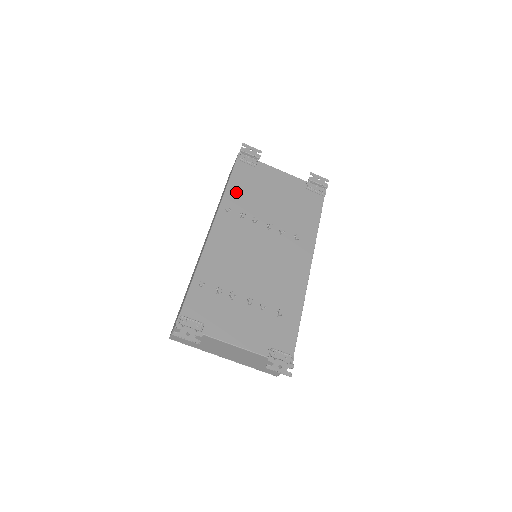
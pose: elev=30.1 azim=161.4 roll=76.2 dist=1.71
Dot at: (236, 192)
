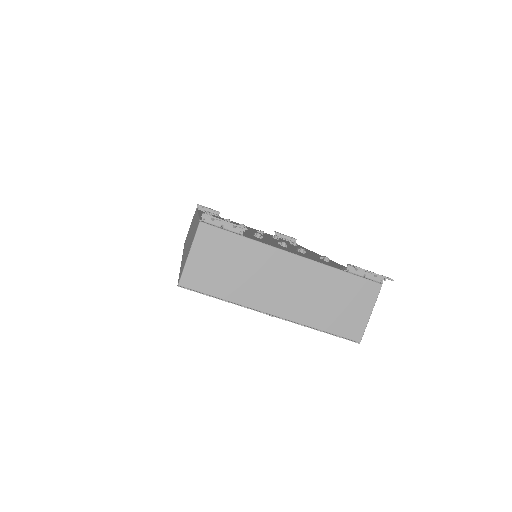
Dot at: occluded
